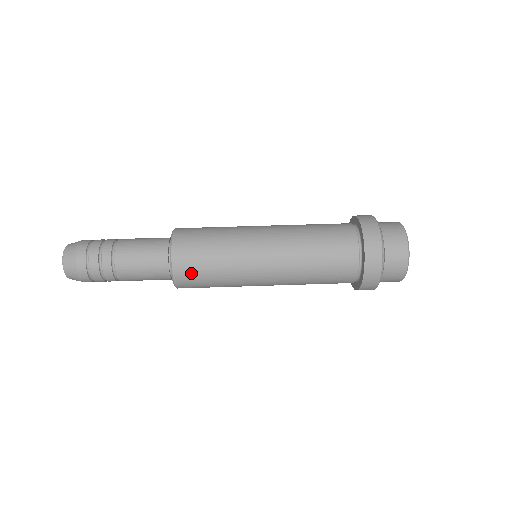
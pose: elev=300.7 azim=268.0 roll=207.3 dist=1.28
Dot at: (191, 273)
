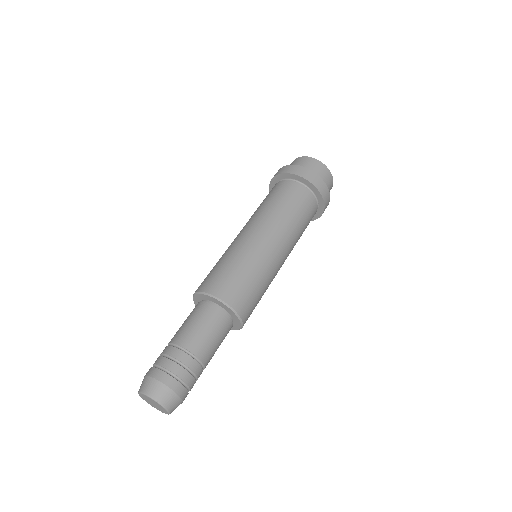
Dot at: (244, 297)
